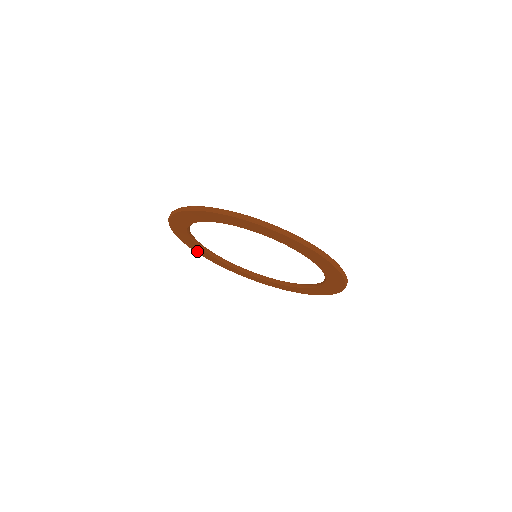
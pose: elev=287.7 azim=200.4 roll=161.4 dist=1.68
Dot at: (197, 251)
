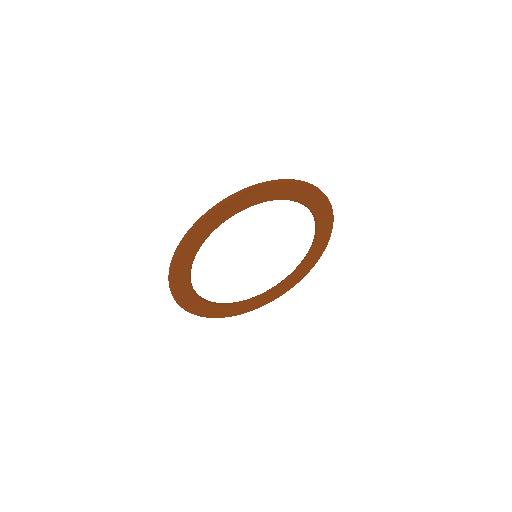
Dot at: (239, 312)
